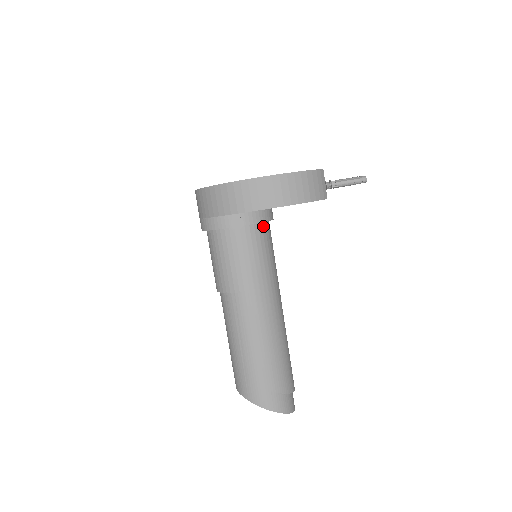
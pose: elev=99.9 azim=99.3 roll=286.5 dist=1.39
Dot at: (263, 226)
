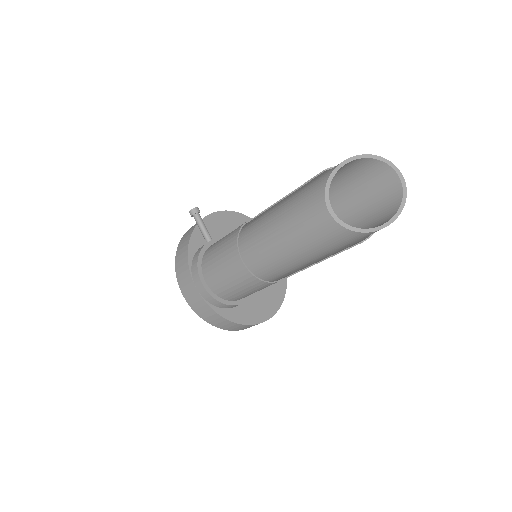
Dot at: occluded
